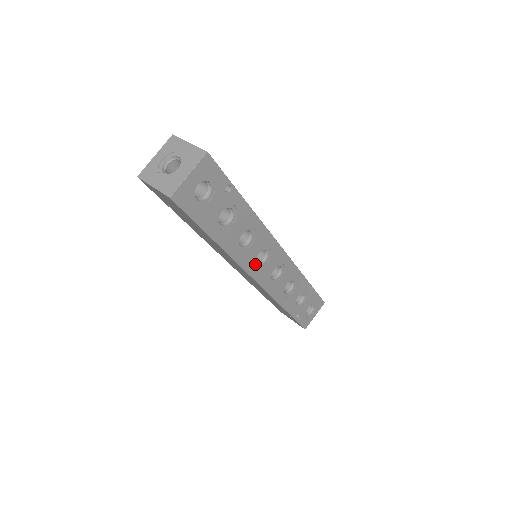
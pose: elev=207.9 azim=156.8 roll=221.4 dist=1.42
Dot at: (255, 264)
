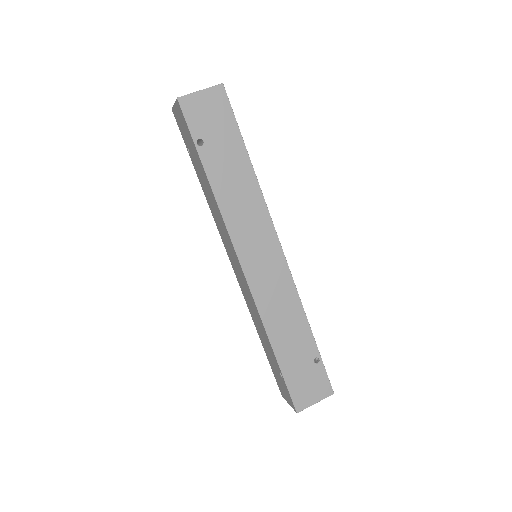
Dot at: occluded
